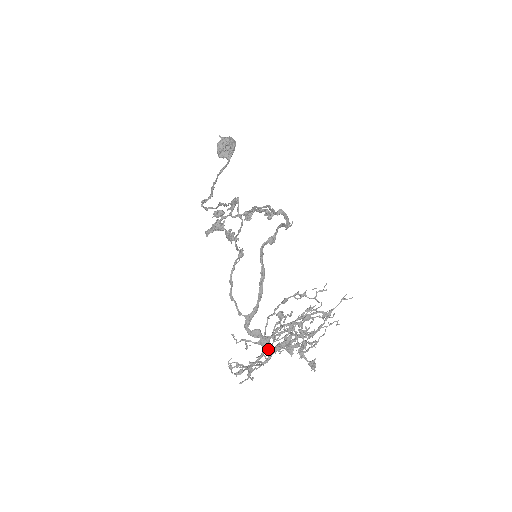
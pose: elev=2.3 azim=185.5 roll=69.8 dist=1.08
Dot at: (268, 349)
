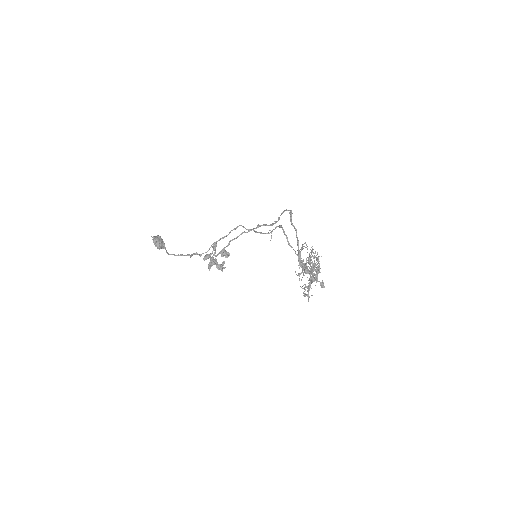
Dot at: (311, 273)
